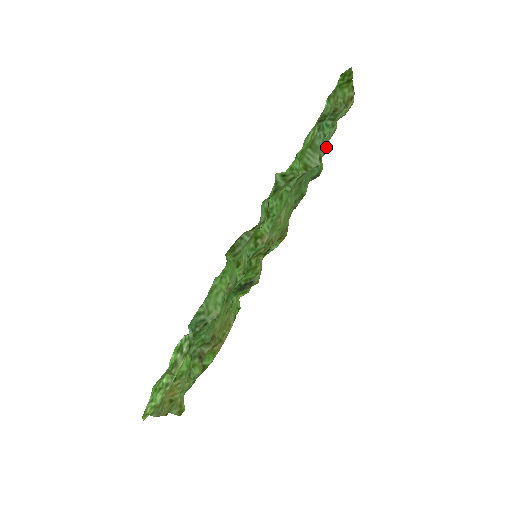
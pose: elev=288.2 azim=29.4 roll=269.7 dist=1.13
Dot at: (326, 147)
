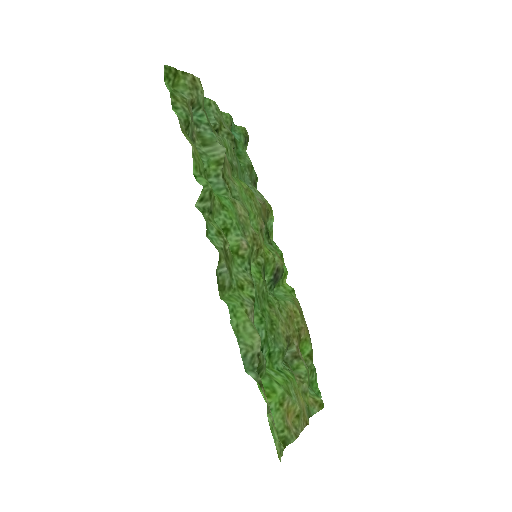
Dot at: (225, 119)
